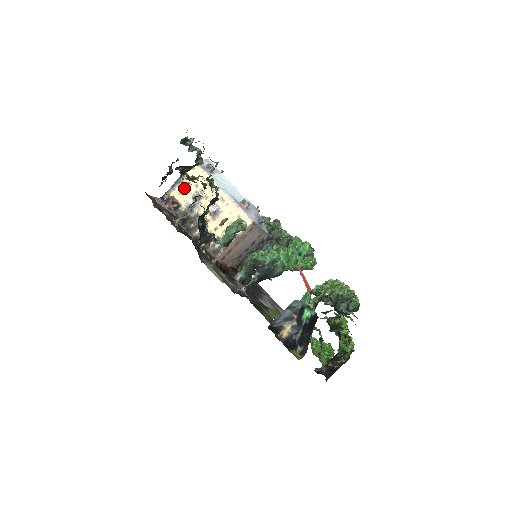
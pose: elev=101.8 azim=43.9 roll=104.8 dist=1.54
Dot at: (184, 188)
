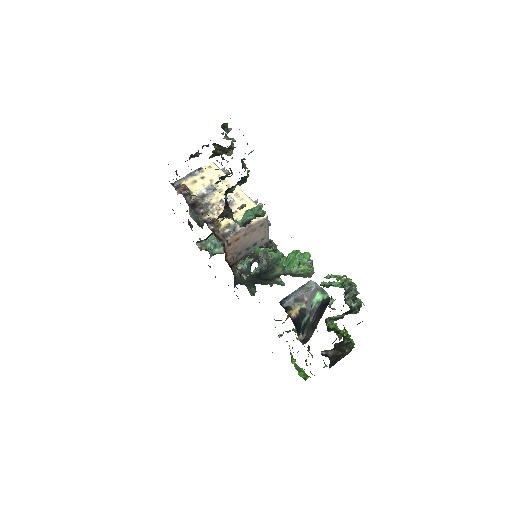
Dot at: (198, 180)
